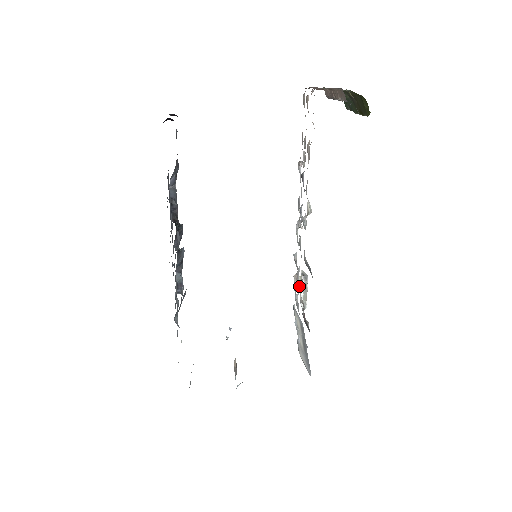
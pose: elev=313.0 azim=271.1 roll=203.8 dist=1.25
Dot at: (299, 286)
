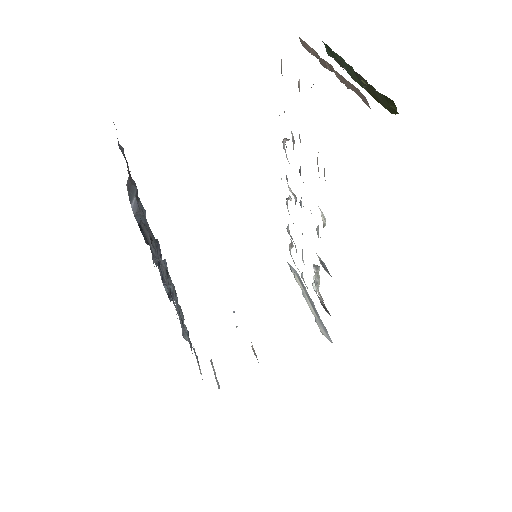
Dot at: (314, 281)
